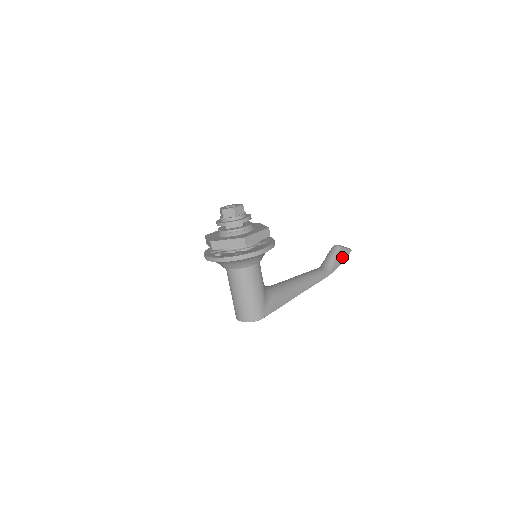
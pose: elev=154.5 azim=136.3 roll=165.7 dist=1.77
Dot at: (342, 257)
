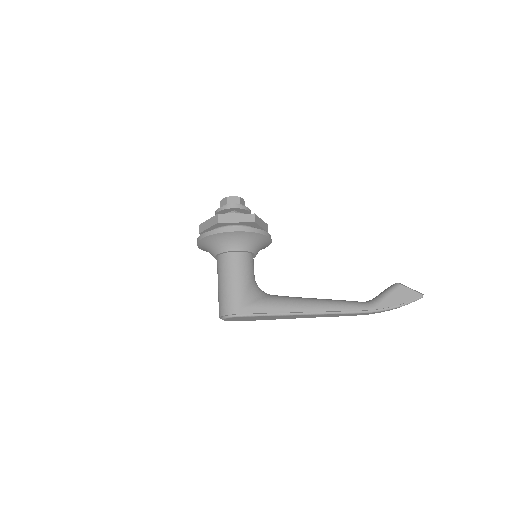
Dot at: (401, 297)
